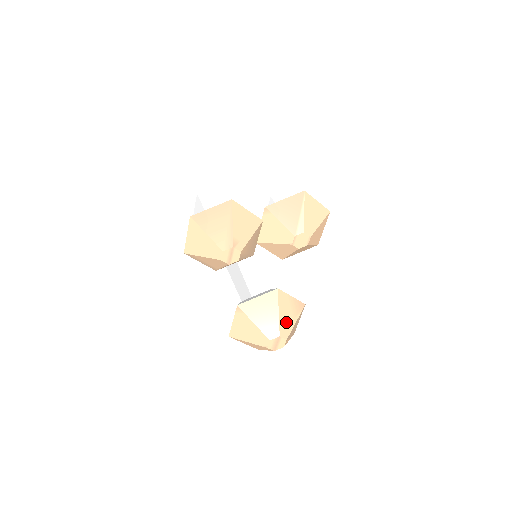
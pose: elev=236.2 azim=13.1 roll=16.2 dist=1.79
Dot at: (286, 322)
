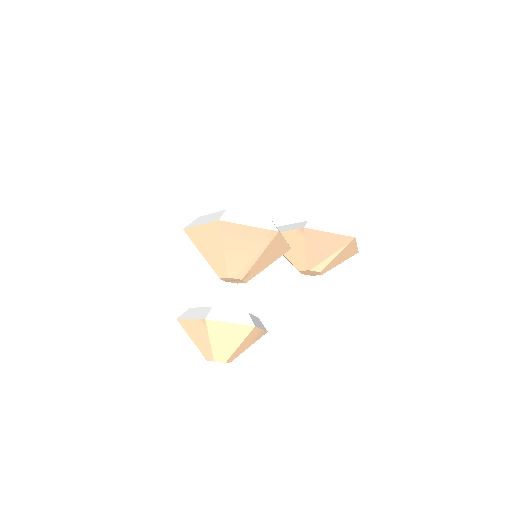
Dot at: (240, 350)
